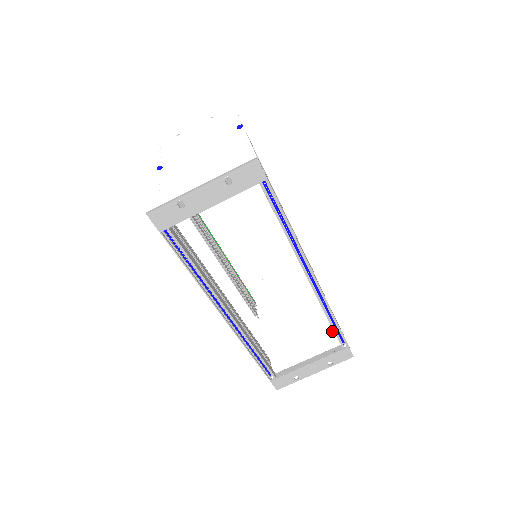
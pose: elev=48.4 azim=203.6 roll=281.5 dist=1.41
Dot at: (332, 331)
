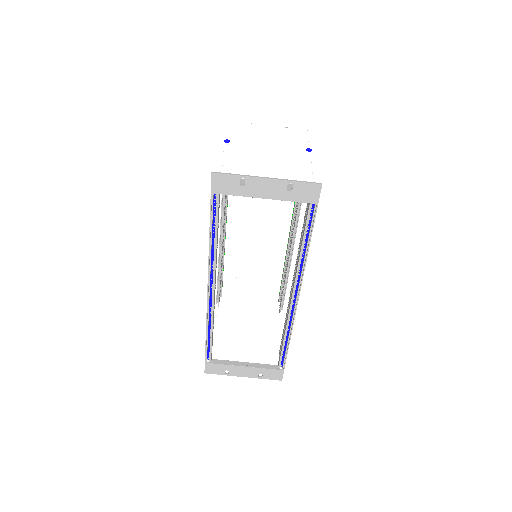
Dot at: (276, 351)
